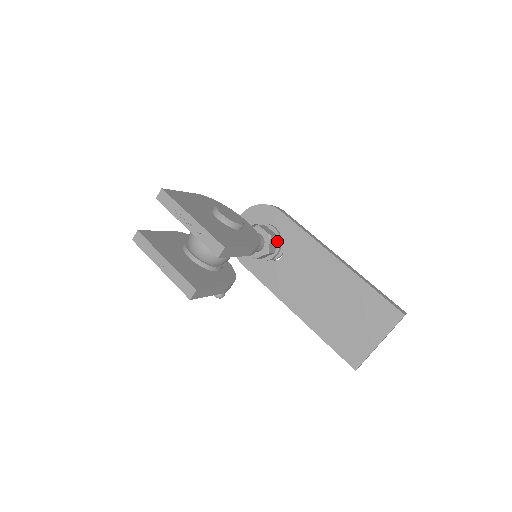
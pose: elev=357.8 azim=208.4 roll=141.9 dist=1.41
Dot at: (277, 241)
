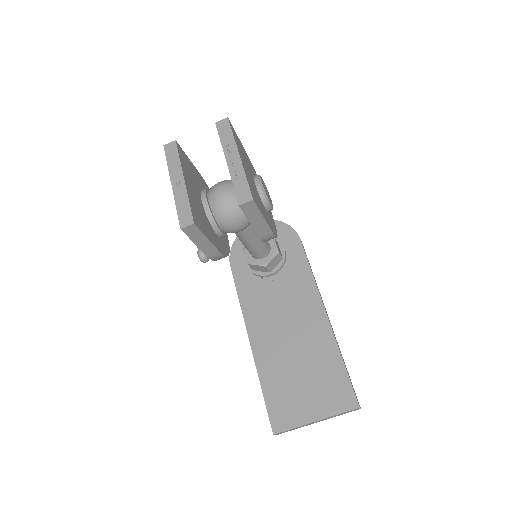
Dot at: (279, 263)
